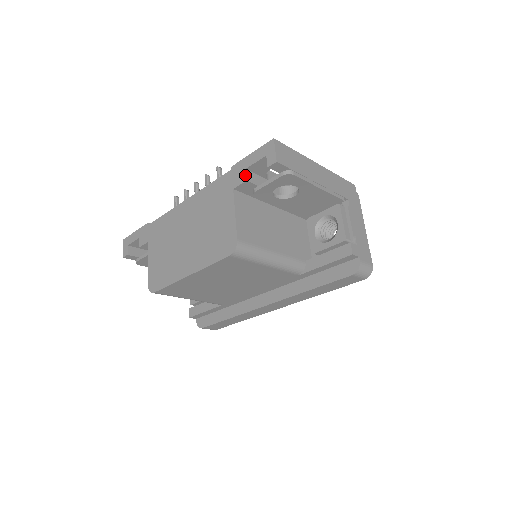
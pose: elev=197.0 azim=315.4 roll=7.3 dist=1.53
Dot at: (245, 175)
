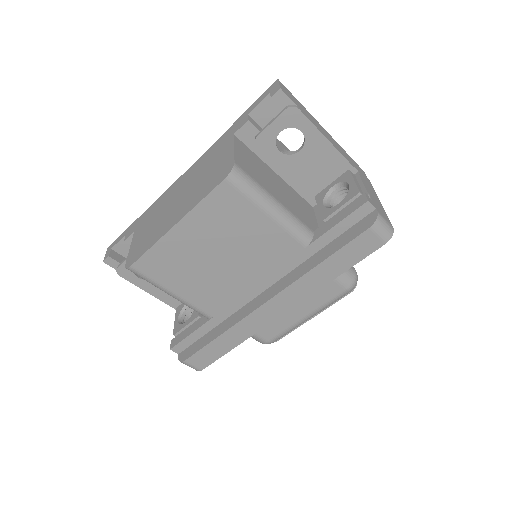
Dot at: (247, 117)
